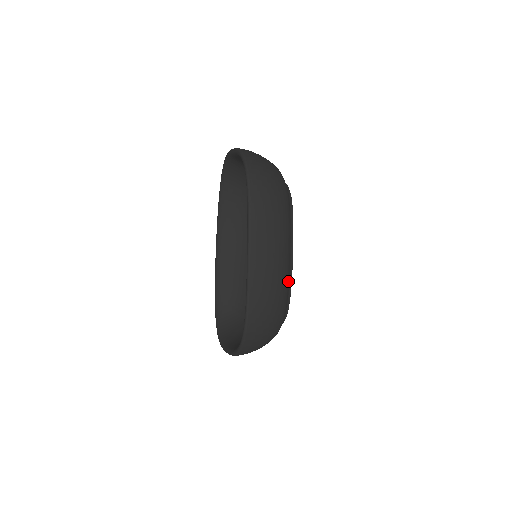
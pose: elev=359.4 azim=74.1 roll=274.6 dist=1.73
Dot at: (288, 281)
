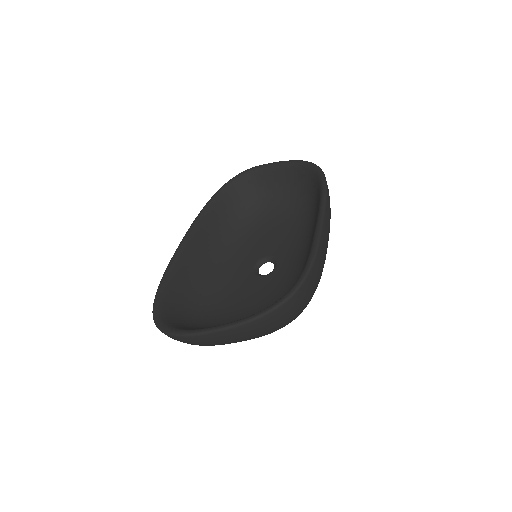
Dot at: occluded
